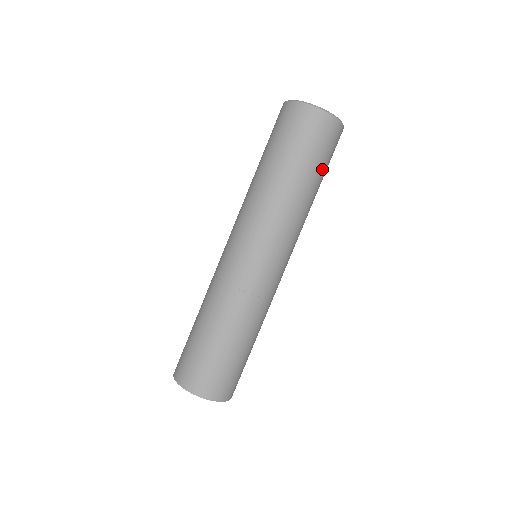
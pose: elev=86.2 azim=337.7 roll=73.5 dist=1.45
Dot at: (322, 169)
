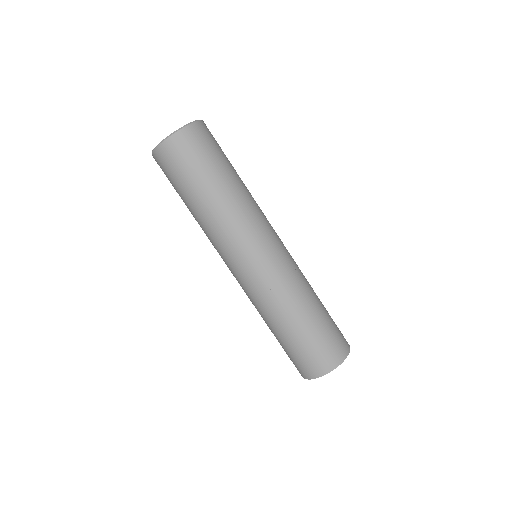
Dot at: occluded
